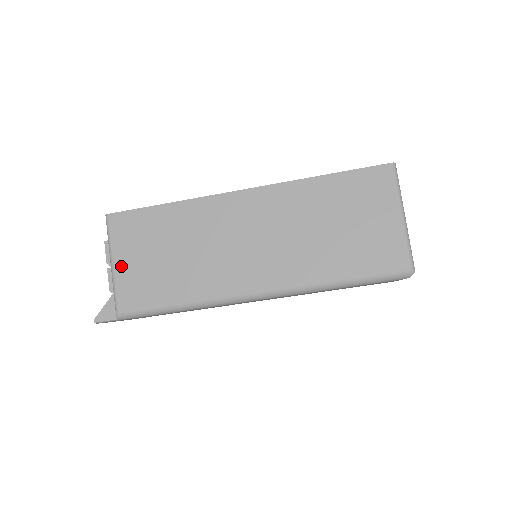
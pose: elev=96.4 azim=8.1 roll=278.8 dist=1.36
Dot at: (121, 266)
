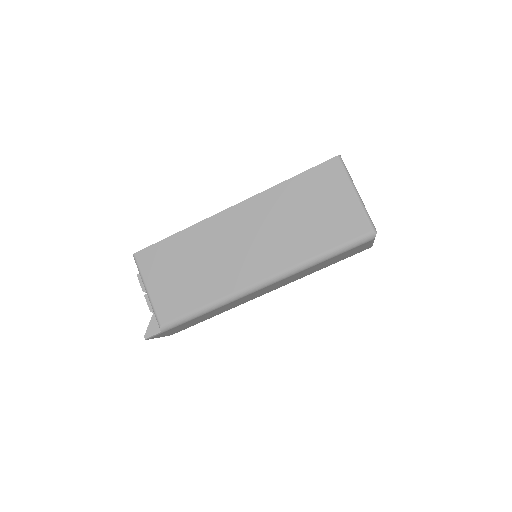
Dot at: (154, 290)
